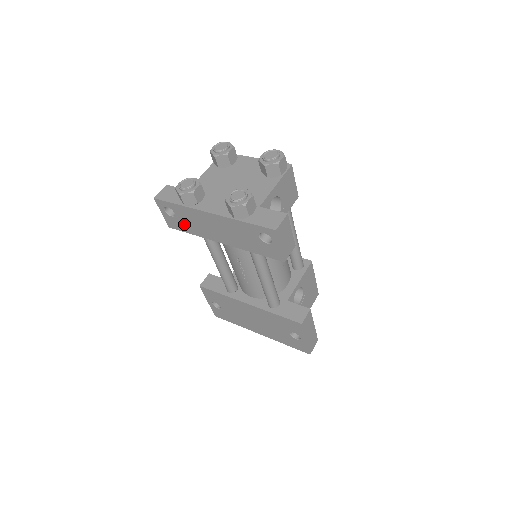
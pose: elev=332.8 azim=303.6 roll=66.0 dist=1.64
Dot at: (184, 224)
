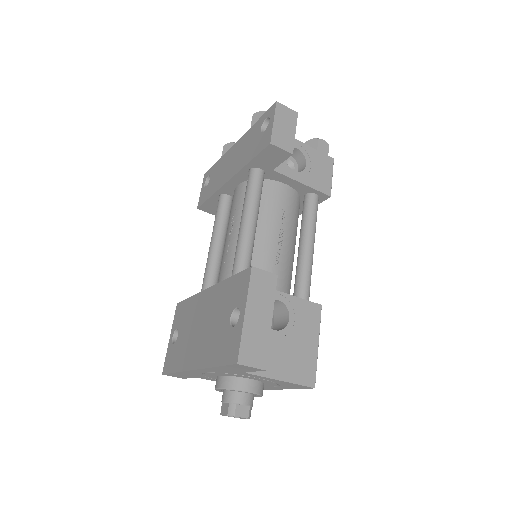
Dot at: (211, 187)
